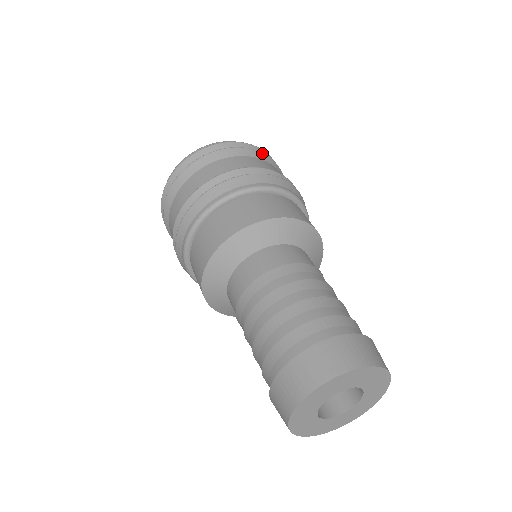
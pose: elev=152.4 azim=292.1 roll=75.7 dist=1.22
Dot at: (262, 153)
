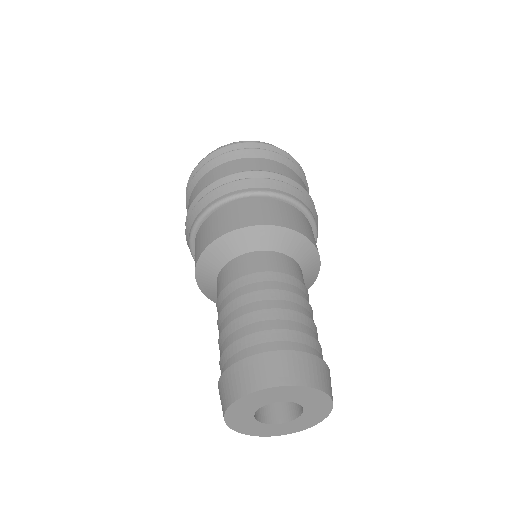
Dot at: (293, 162)
